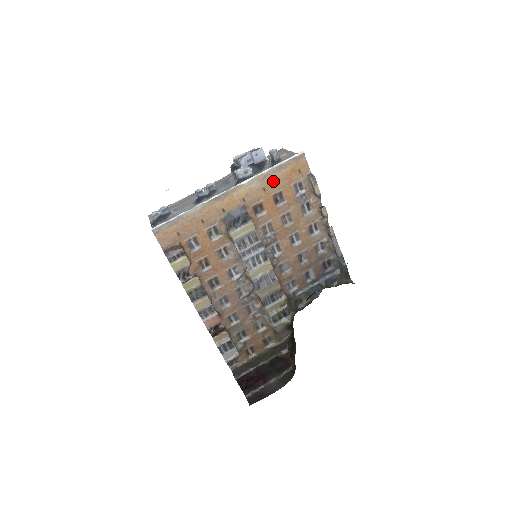
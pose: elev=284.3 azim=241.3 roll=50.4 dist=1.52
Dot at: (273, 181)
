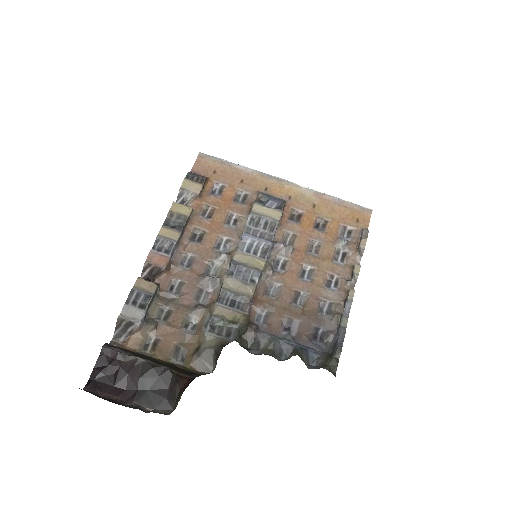
Dot at: (327, 207)
